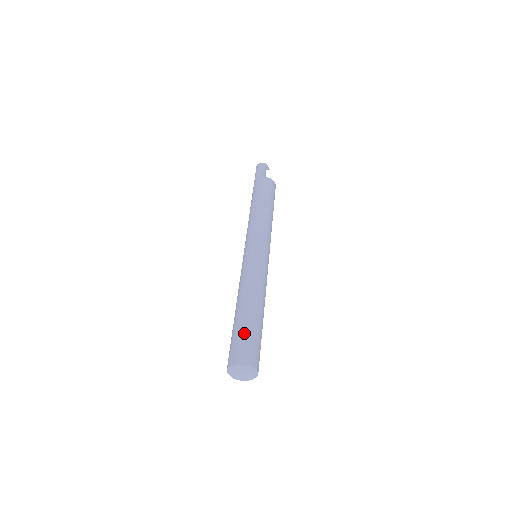
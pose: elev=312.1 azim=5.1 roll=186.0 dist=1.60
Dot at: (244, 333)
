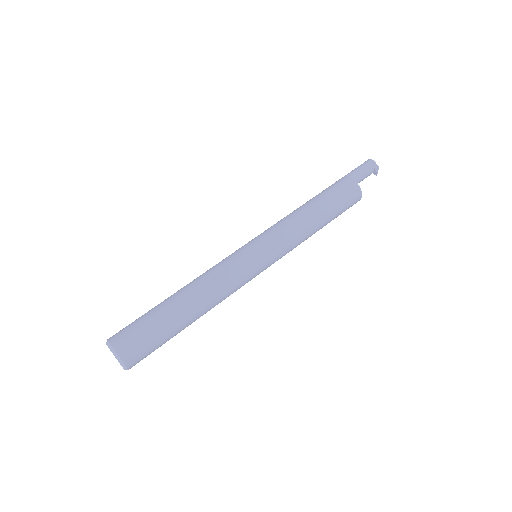
Dot at: (152, 326)
